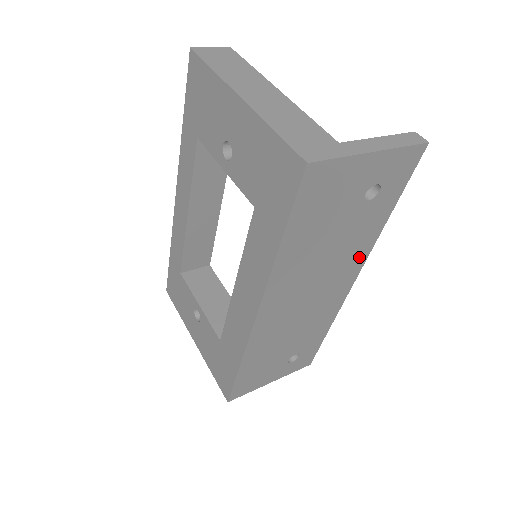
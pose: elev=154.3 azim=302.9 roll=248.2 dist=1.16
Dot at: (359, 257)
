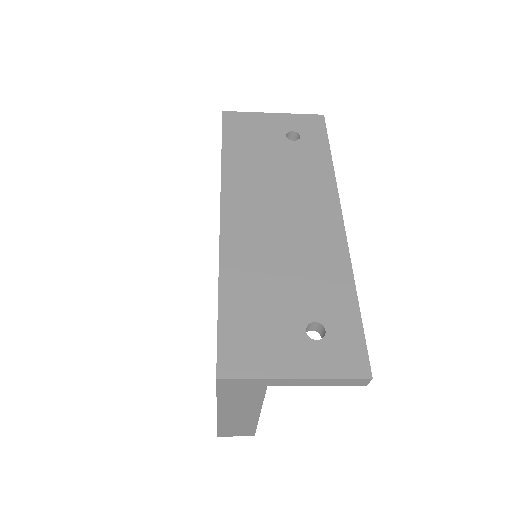
Dot at: (325, 190)
